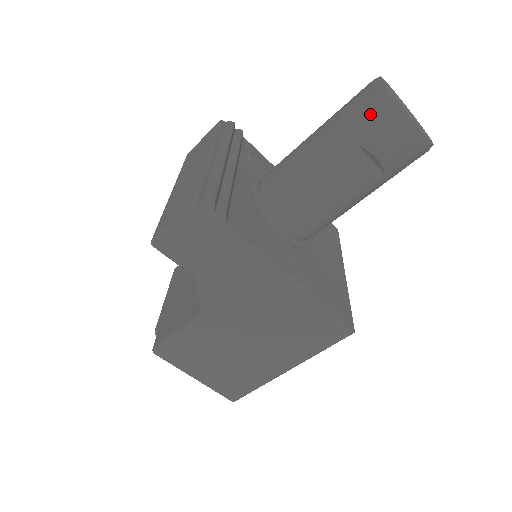
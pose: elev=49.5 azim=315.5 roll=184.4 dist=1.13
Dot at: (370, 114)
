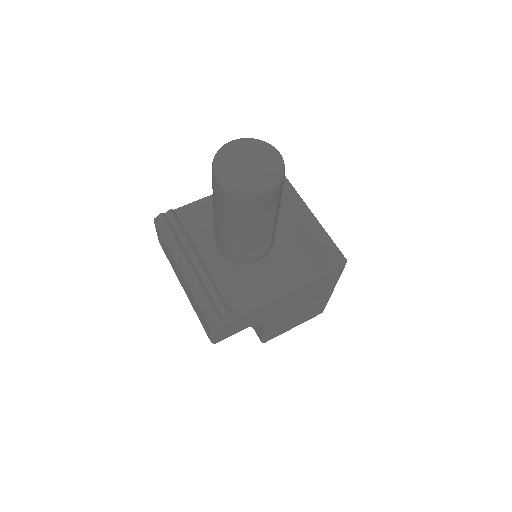
Dot at: (235, 205)
